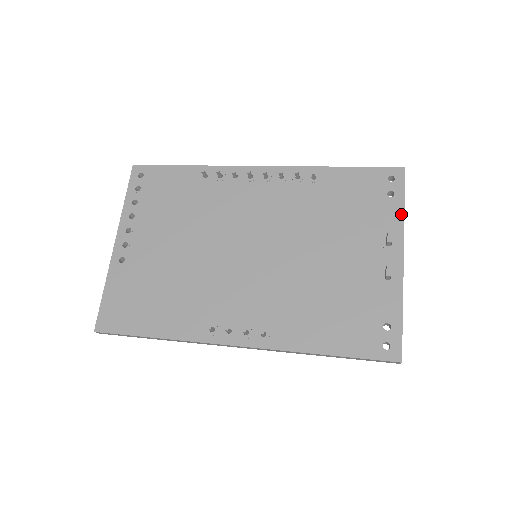
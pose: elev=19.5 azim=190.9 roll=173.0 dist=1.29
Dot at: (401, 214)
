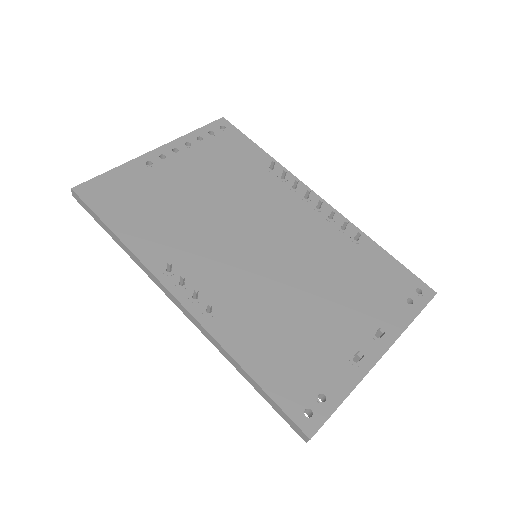
Dot at: (407, 322)
